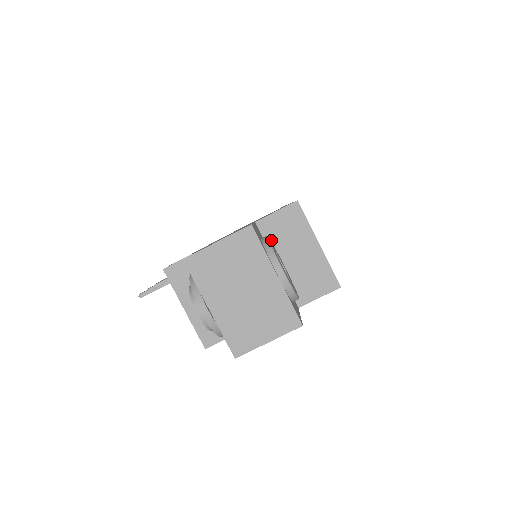
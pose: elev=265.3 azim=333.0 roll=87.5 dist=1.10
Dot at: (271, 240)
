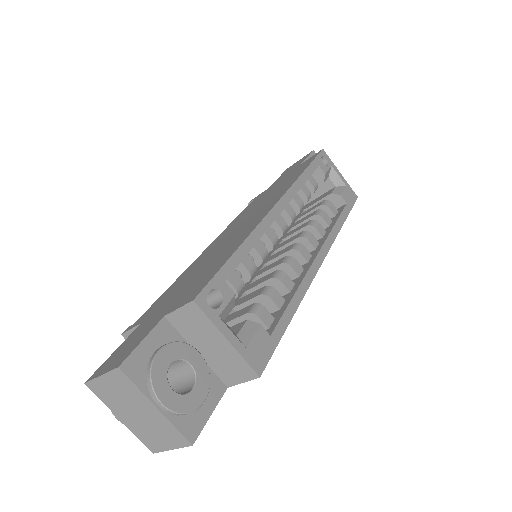
Dot at: (184, 332)
